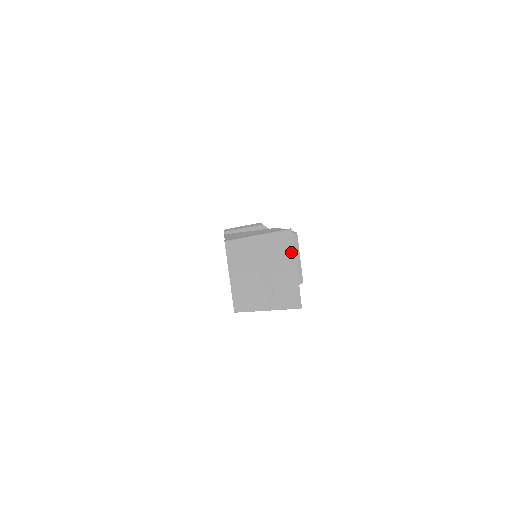
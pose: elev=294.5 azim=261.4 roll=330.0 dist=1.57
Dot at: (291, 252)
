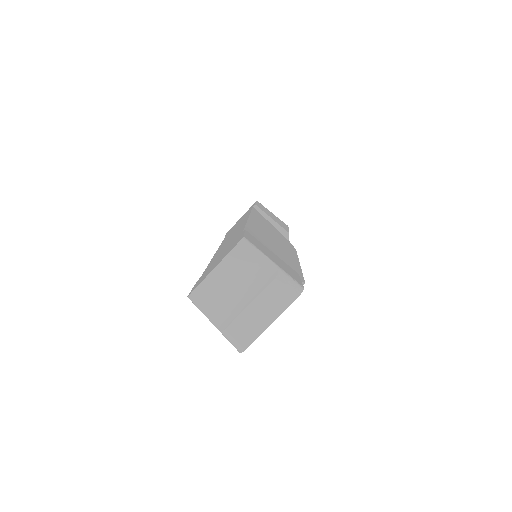
Dot at: (283, 306)
